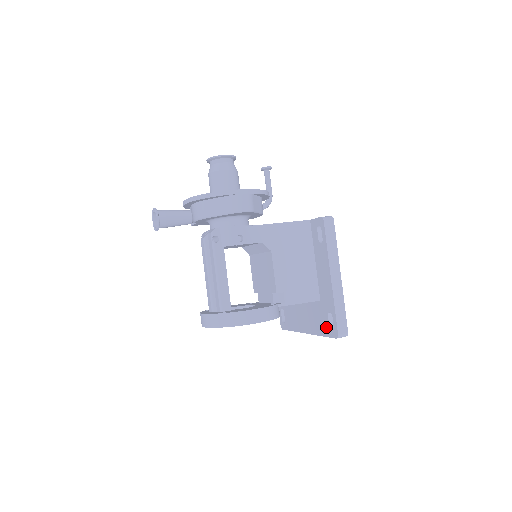
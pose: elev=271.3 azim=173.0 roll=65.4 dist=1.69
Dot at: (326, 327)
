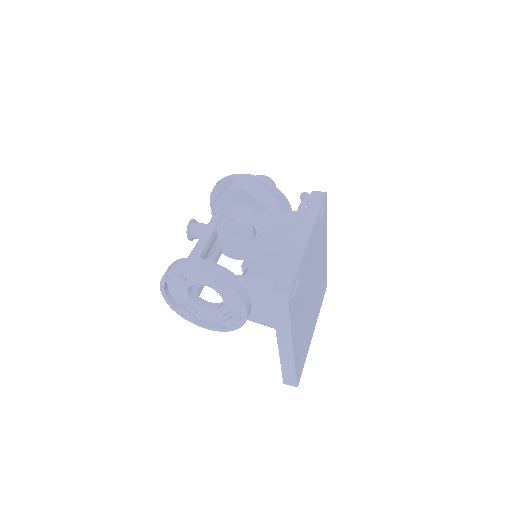
Dot at: occluded
